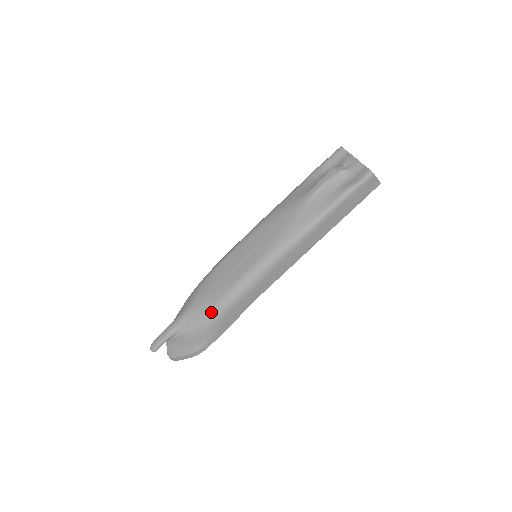
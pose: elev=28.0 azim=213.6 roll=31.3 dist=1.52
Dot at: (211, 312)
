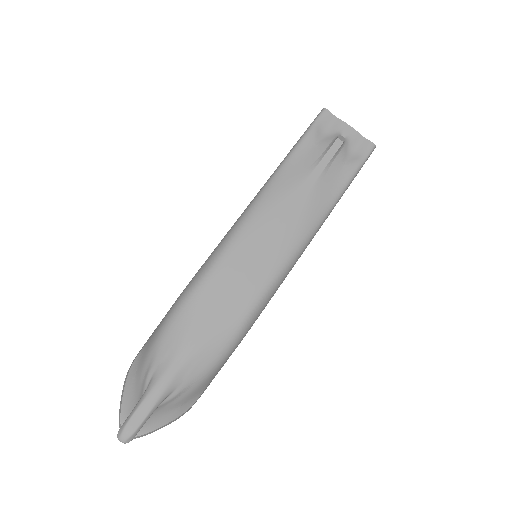
Dot at: (224, 350)
